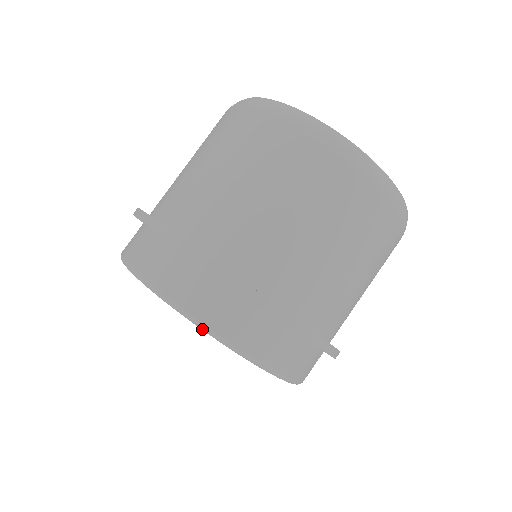
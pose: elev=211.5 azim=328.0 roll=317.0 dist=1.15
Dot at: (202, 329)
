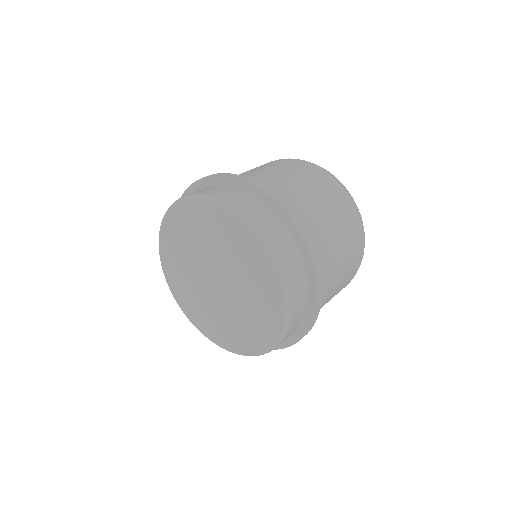
Dot at: (246, 221)
